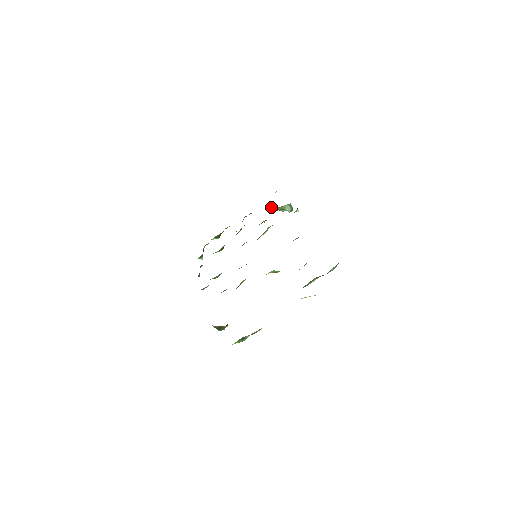
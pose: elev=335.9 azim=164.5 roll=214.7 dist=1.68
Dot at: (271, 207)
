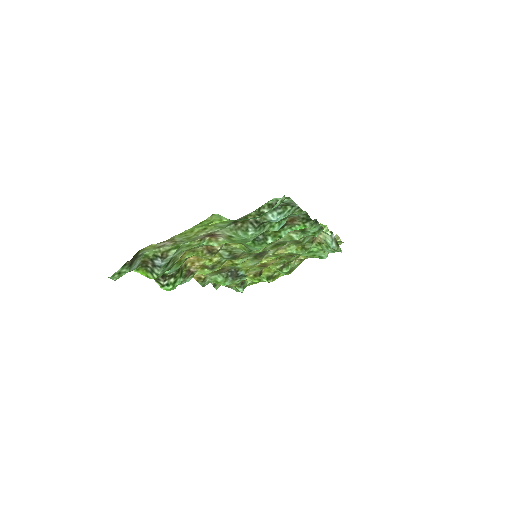
Dot at: occluded
